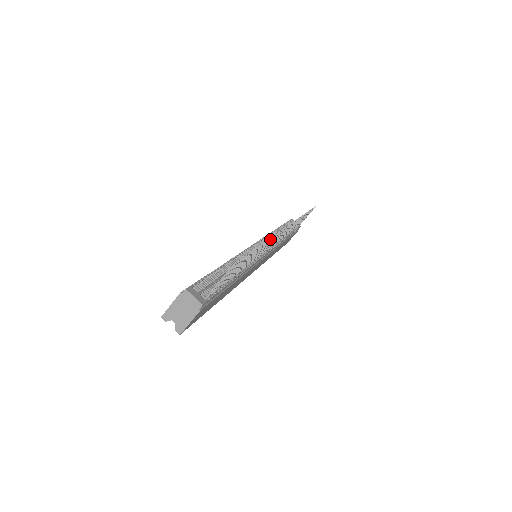
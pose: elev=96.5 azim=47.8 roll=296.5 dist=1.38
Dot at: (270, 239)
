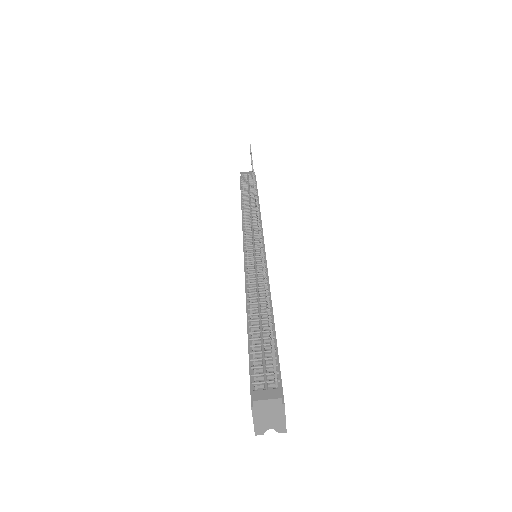
Dot at: (262, 250)
